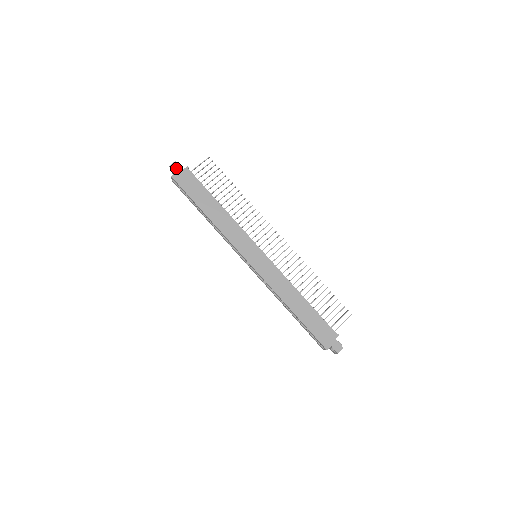
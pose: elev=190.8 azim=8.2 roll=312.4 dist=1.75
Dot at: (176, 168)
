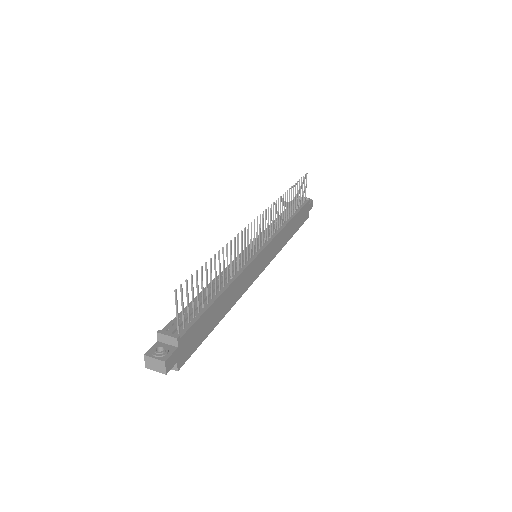
Dot at: (173, 362)
